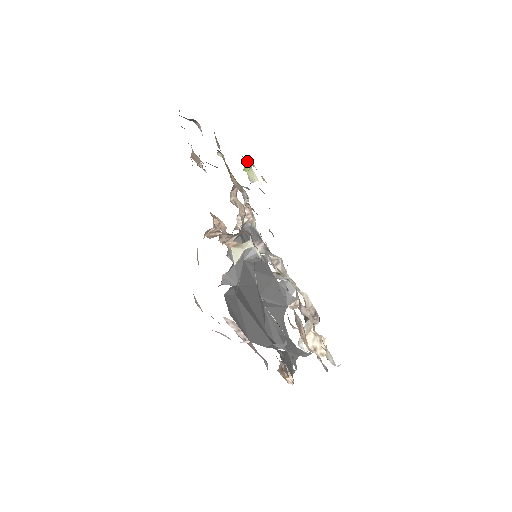
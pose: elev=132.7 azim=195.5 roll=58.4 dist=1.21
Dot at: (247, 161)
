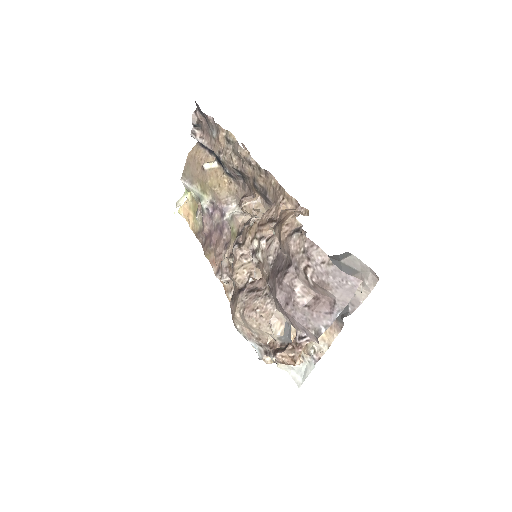
Dot at: occluded
